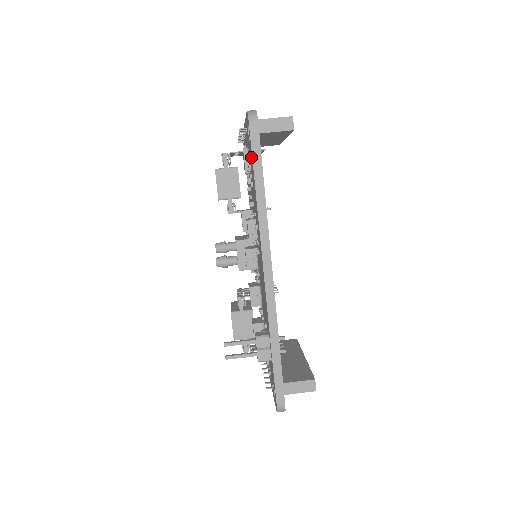
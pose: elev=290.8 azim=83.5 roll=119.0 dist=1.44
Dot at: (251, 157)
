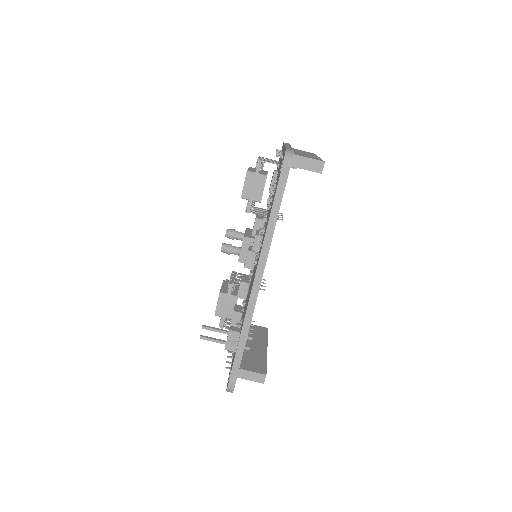
Dot at: occluded
